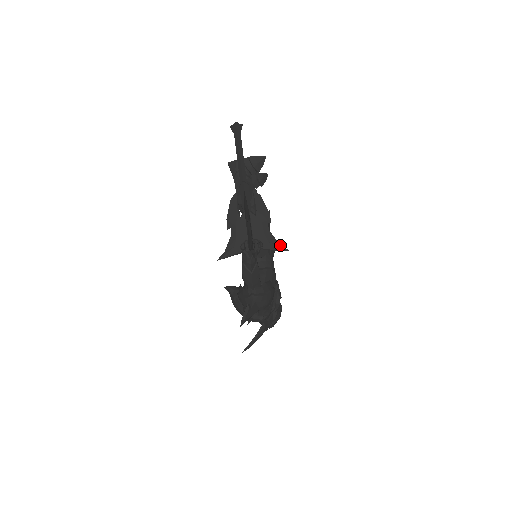
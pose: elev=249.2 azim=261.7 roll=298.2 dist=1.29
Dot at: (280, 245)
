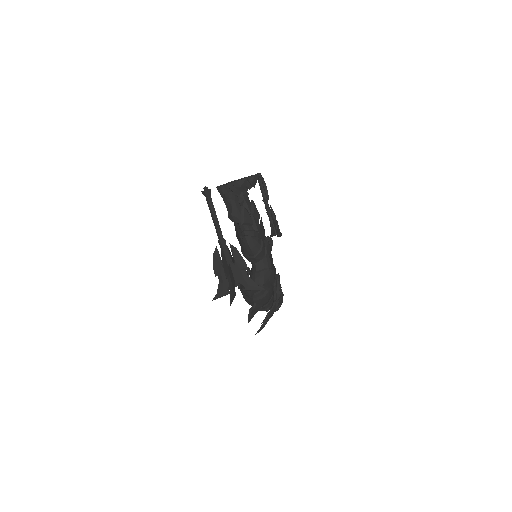
Dot at: (258, 286)
